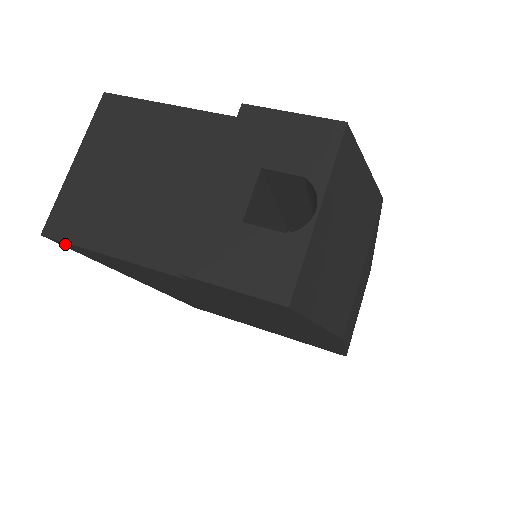
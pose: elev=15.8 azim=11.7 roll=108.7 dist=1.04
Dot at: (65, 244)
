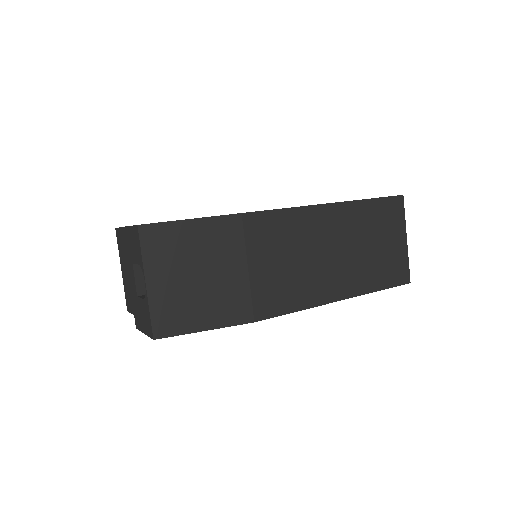
Dot at: occluded
